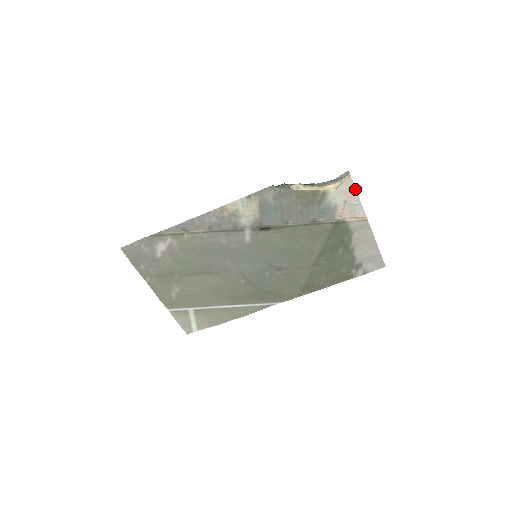
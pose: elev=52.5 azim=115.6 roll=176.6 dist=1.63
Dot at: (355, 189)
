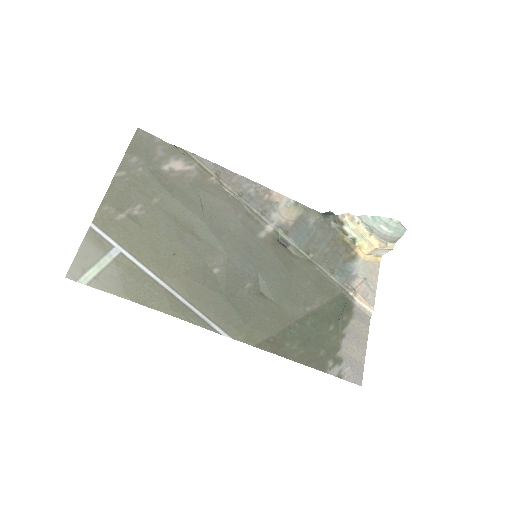
Dot at: occluded
